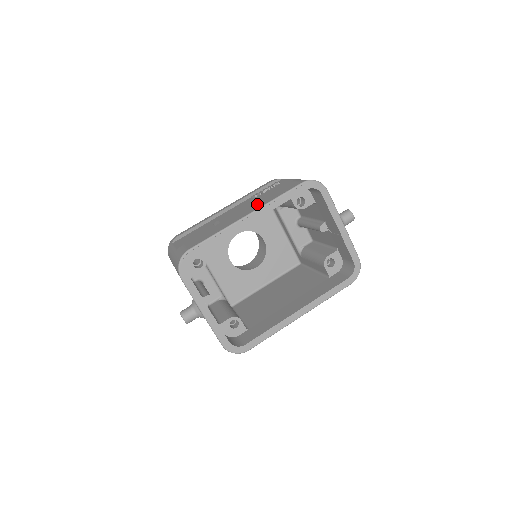
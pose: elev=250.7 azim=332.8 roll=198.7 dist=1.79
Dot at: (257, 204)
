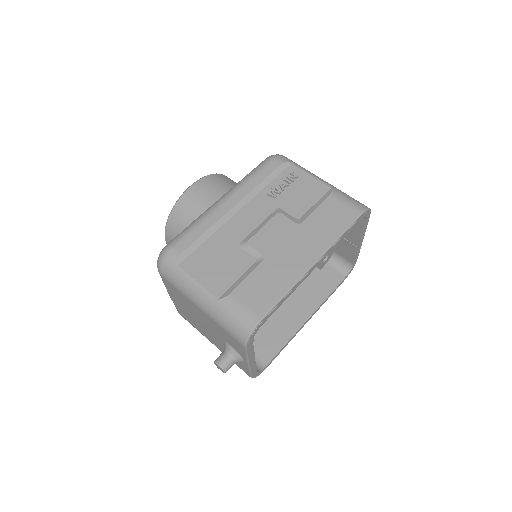
Dot at: (311, 237)
